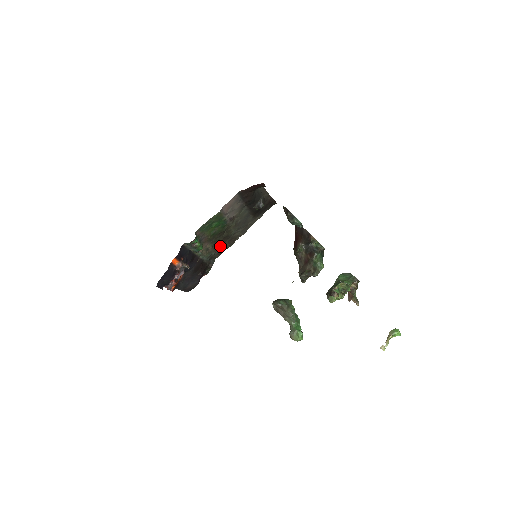
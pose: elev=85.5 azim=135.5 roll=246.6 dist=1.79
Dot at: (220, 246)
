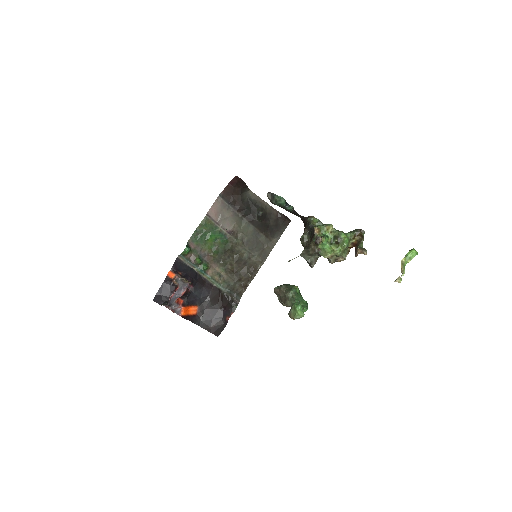
Dot at: (238, 274)
